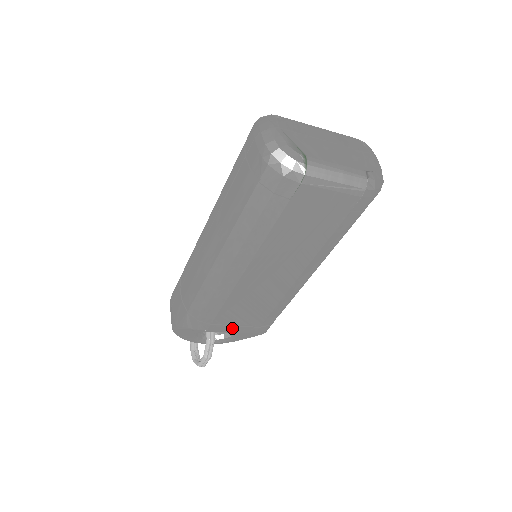
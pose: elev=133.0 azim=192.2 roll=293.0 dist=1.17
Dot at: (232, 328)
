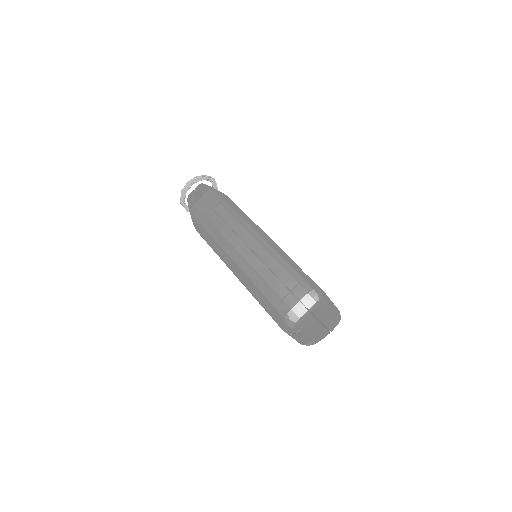
Dot at: occluded
